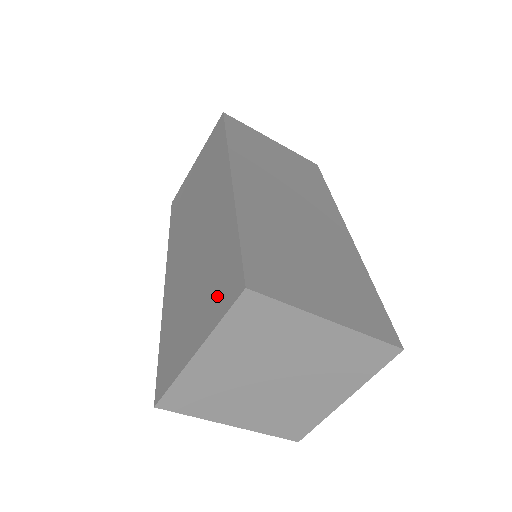
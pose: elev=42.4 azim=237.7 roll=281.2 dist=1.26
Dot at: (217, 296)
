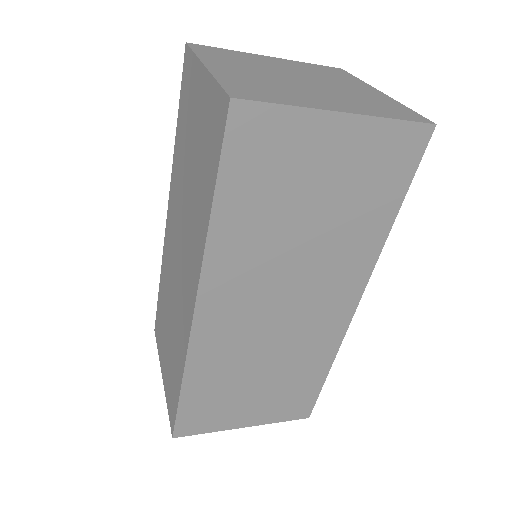
Dot at: (169, 389)
